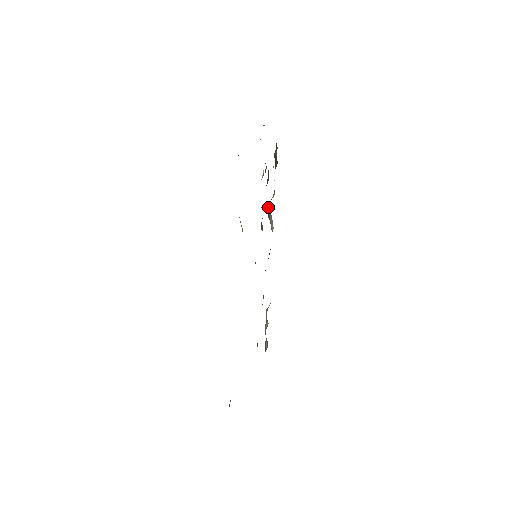
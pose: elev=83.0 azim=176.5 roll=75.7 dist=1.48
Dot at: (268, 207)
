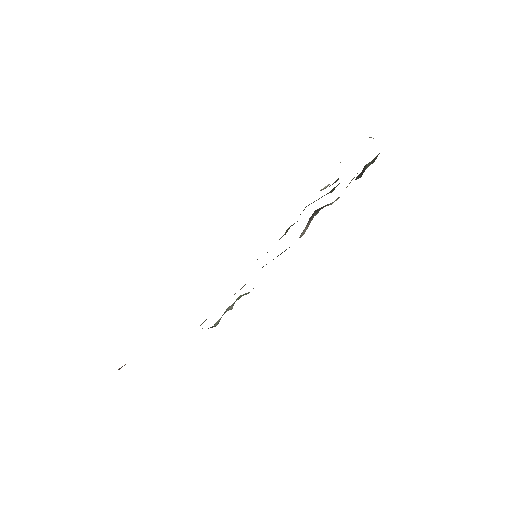
Dot at: (316, 211)
